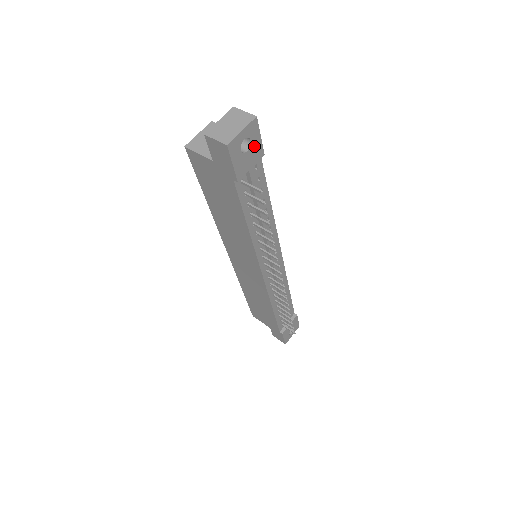
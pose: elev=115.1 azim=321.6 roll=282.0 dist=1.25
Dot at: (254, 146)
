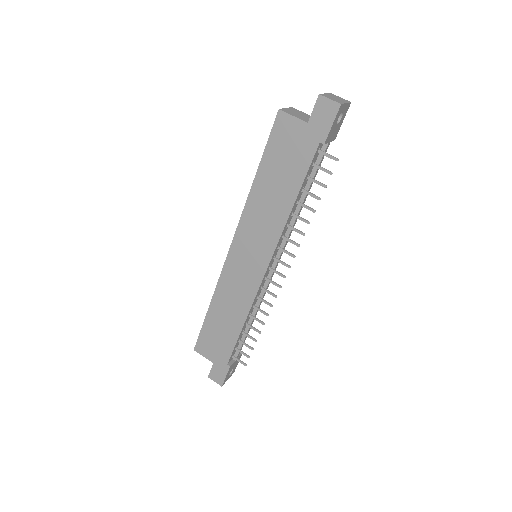
Dot at: (339, 125)
